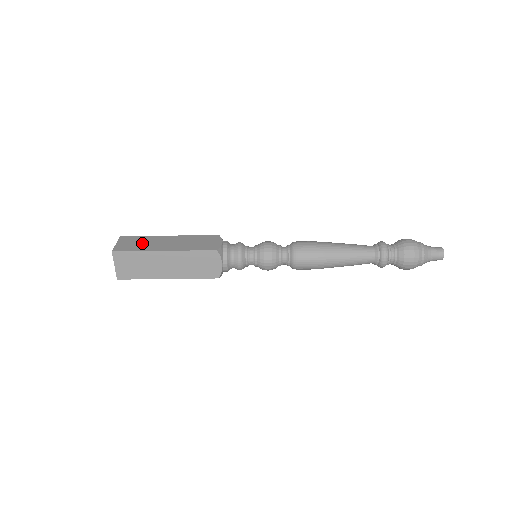
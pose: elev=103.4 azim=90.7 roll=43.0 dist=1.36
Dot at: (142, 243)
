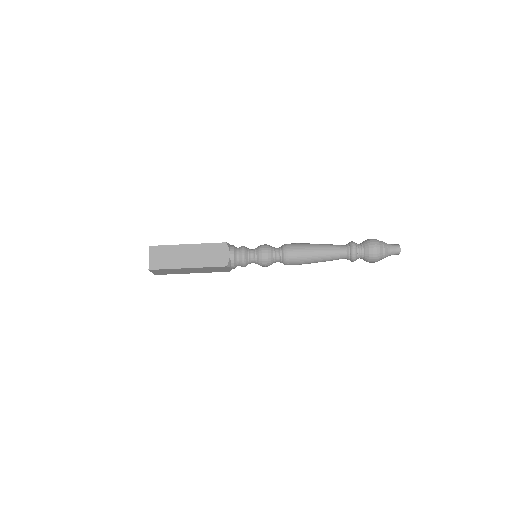
Dot at: (168, 257)
